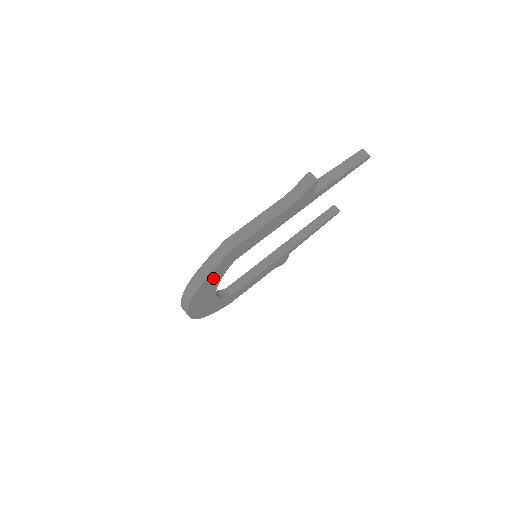
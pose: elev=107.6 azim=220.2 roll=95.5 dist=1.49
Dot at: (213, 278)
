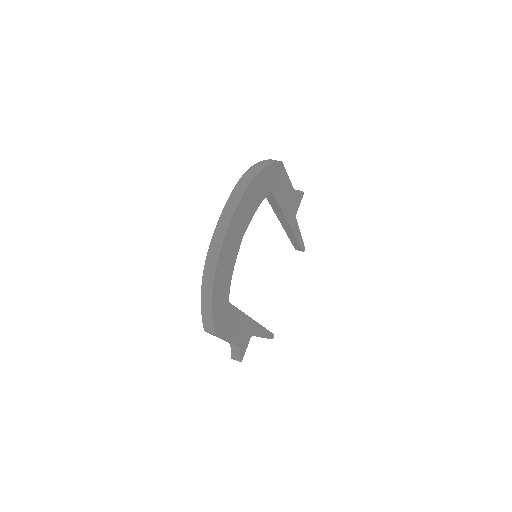
Dot at: (263, 183)
